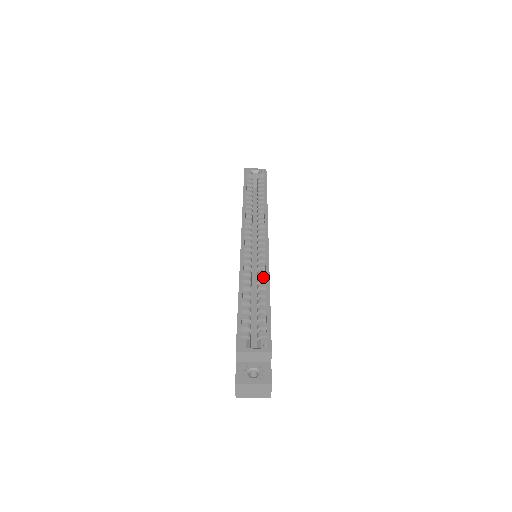
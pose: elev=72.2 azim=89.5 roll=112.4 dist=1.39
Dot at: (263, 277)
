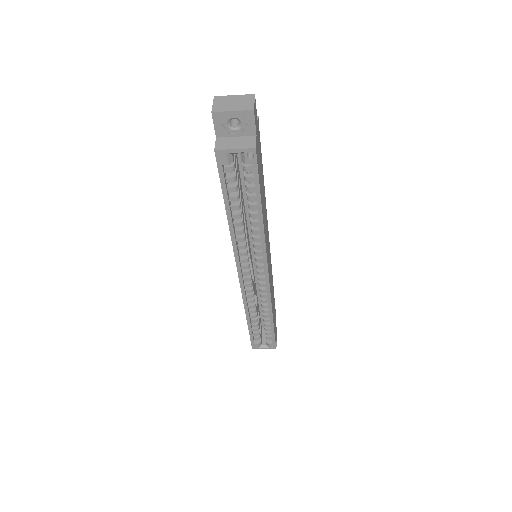
Dot at: (266, 307)
